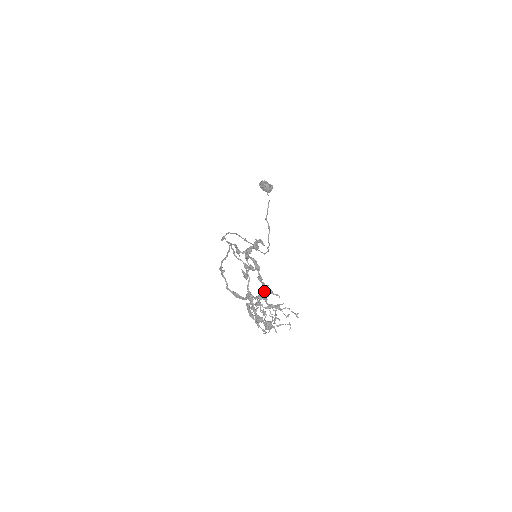
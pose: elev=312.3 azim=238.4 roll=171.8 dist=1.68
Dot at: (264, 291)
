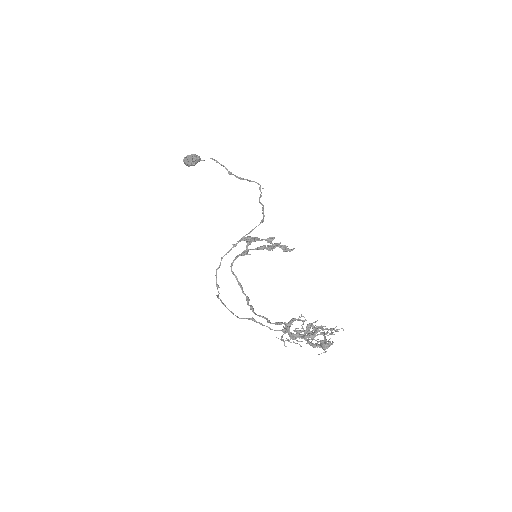
Dot at: (288, 329)
